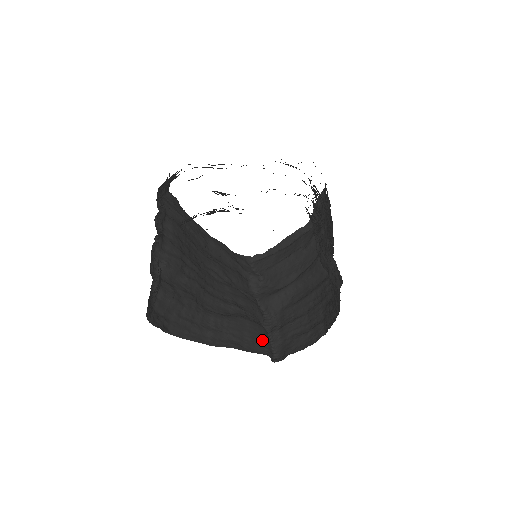
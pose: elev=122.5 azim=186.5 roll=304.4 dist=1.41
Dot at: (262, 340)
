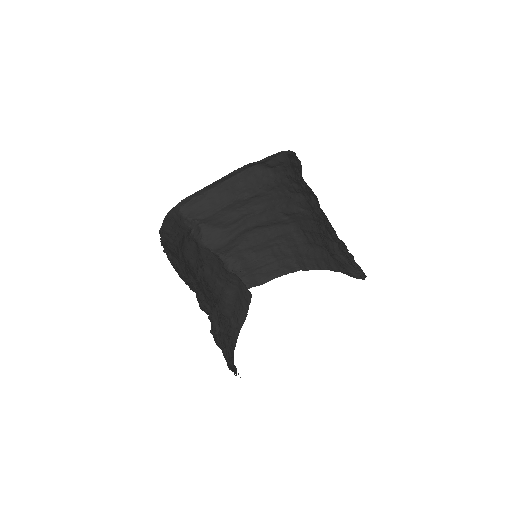
Dot at: (245, 290)
